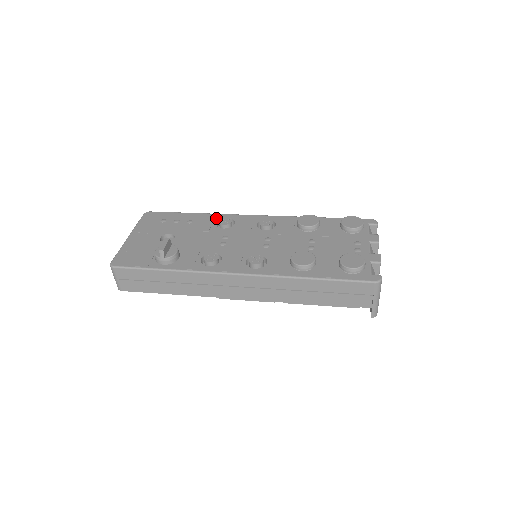
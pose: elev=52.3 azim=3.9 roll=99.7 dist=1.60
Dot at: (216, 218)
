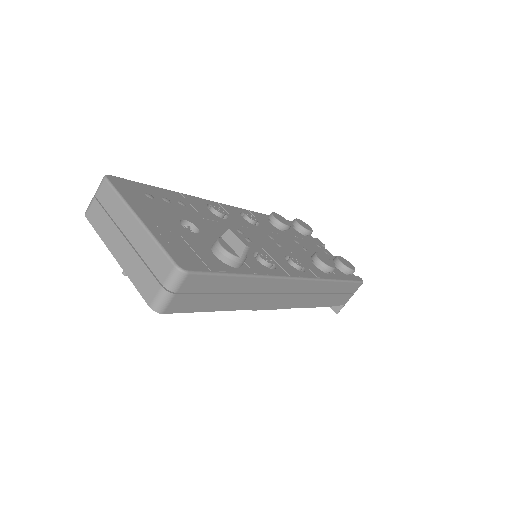
Dot at: (201, 202)
